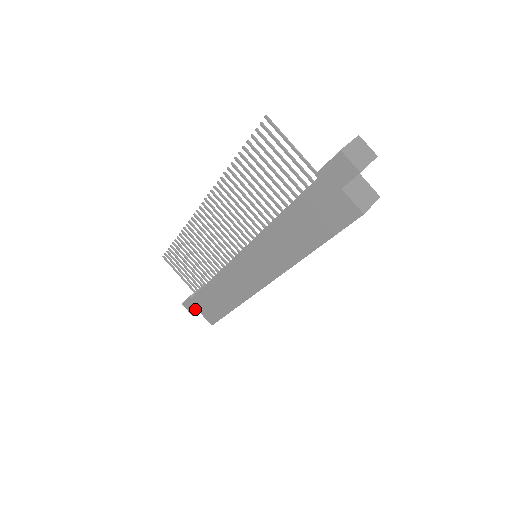
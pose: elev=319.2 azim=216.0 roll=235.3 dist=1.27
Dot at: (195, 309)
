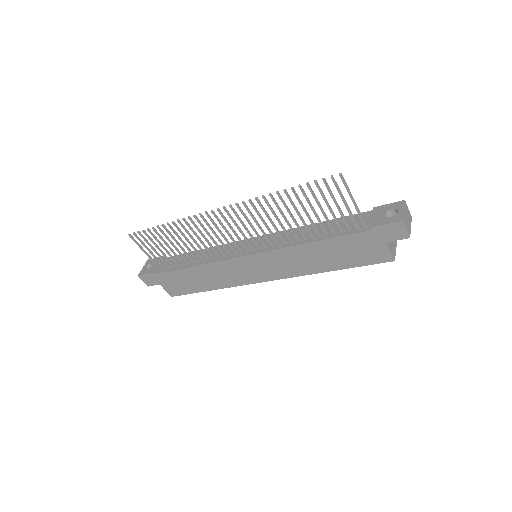
Dot at: (155, 282)
